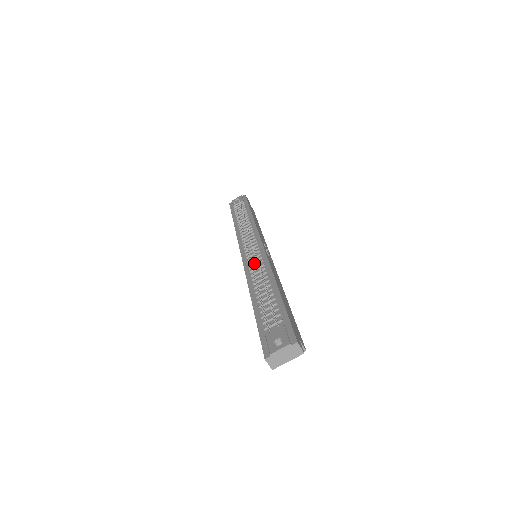
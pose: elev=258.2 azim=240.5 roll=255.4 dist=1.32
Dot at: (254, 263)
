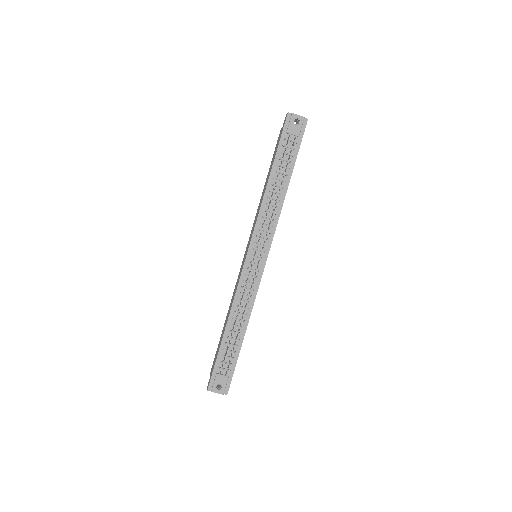
Dot at: (248, 283)
